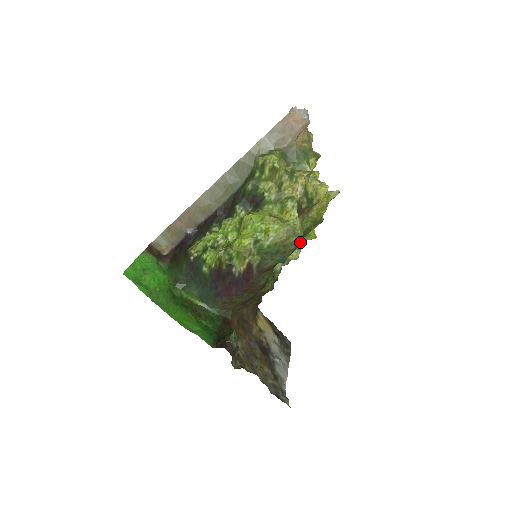
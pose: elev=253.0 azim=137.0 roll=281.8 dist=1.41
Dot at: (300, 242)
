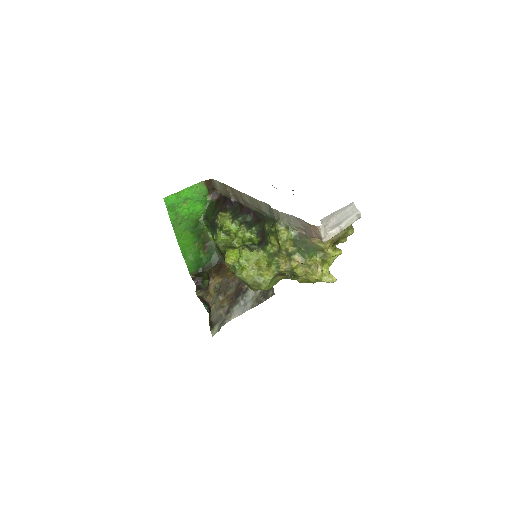
Dot at: occluded
